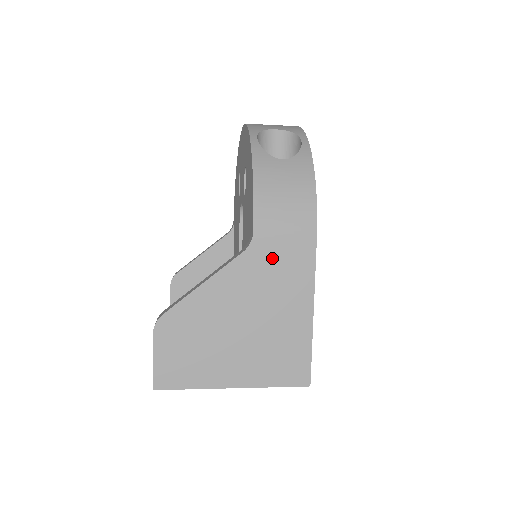
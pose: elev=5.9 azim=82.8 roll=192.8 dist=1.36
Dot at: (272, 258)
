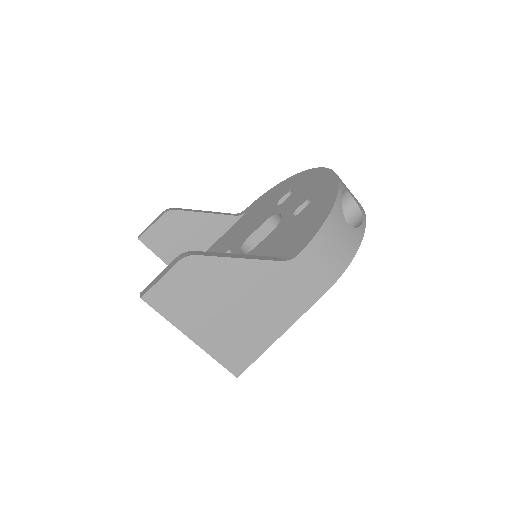
Dot at: (293, 280)
